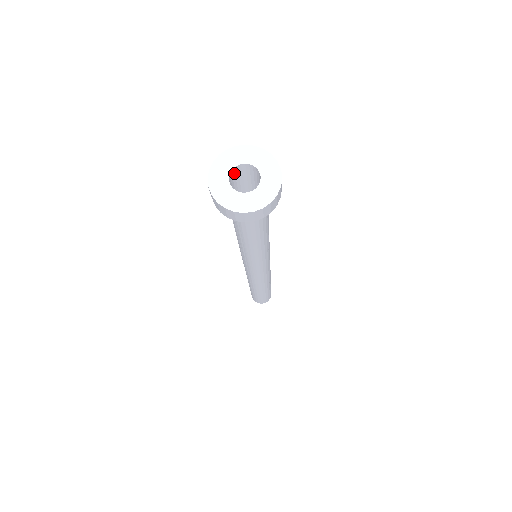
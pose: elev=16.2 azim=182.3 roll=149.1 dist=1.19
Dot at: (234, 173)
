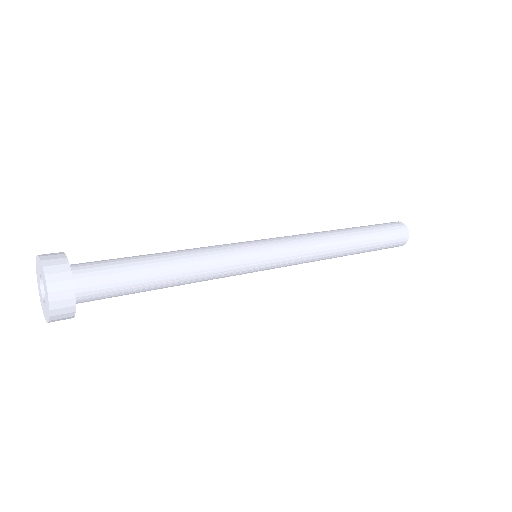
Dot at: occluded
